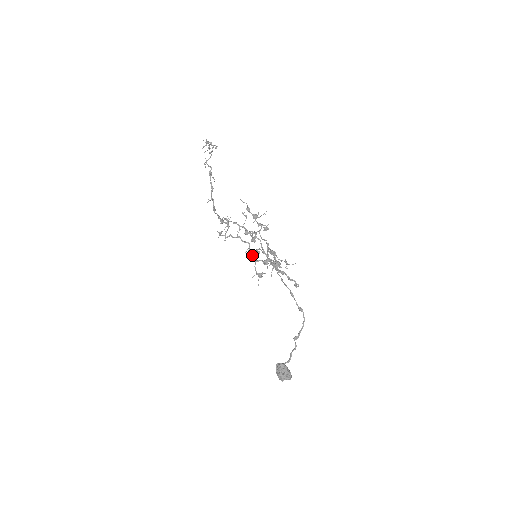
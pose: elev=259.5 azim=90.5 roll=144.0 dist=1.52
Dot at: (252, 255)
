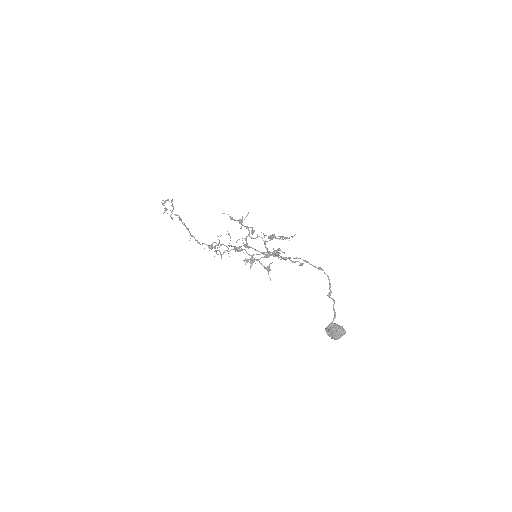
Dot at: (252, 257)
